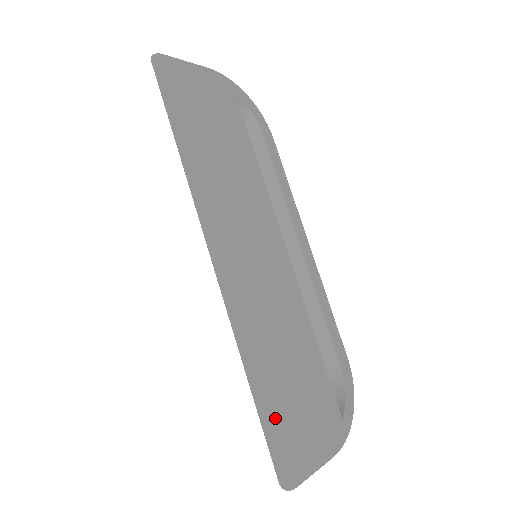
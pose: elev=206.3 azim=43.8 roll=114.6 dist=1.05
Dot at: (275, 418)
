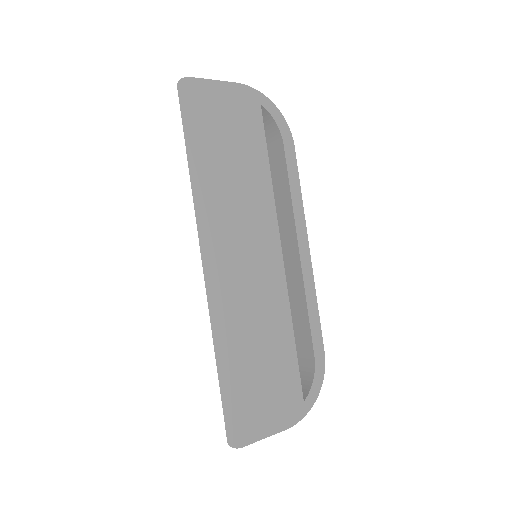
Dot at: (235, 394)
